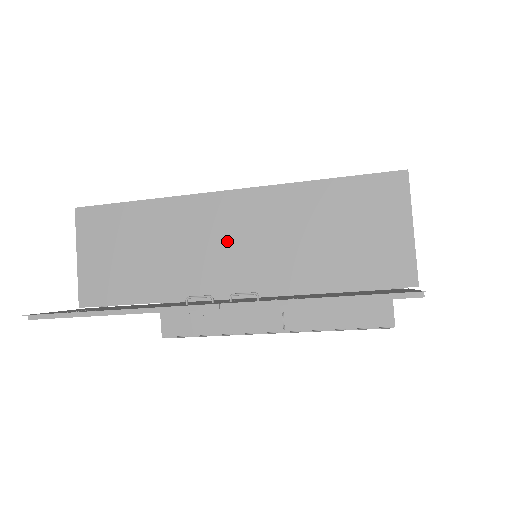
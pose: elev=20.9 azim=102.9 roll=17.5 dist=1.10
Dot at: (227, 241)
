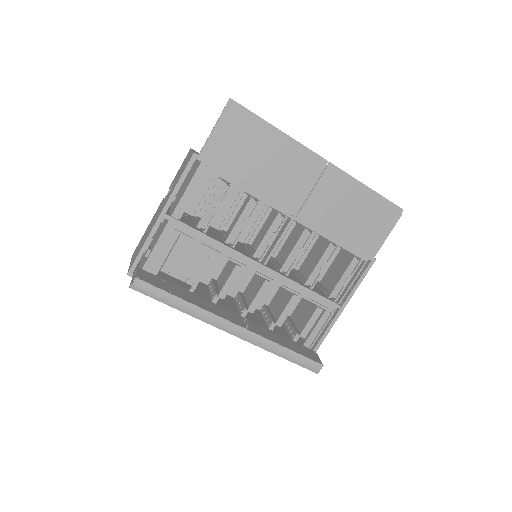
Dot at: occluded
